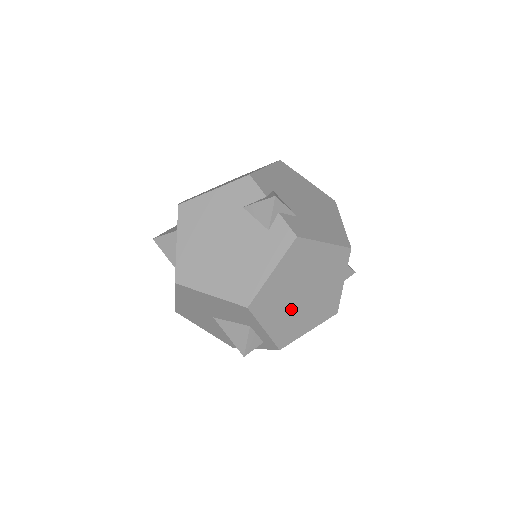
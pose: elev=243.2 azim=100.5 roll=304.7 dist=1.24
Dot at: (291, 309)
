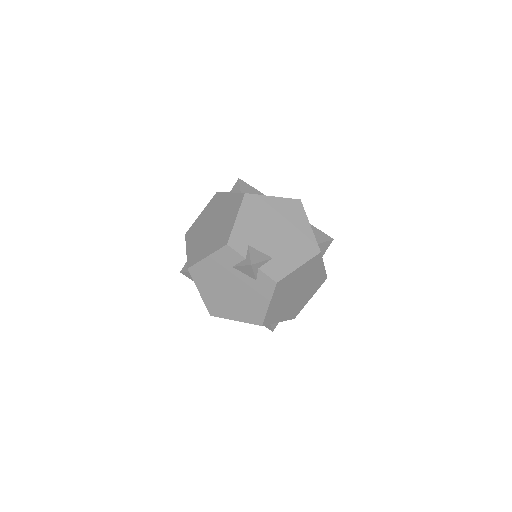
Dot at: (292, 303)
